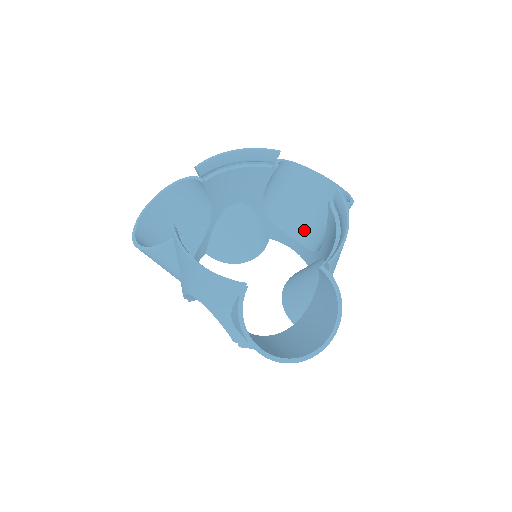
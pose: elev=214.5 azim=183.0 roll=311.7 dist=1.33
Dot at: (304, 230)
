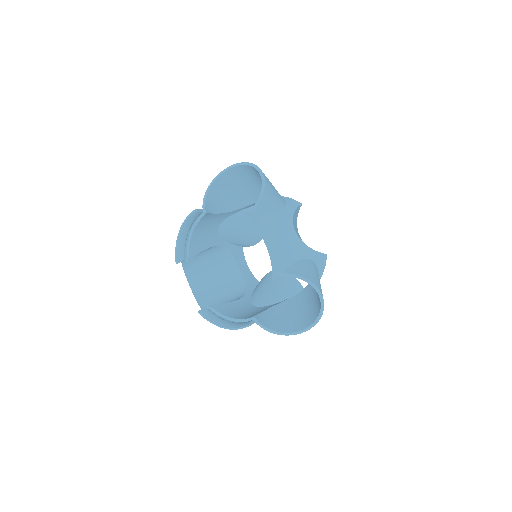
Dot at: occluded
